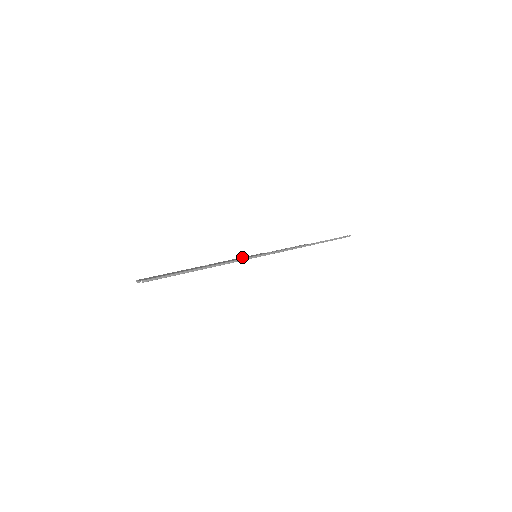
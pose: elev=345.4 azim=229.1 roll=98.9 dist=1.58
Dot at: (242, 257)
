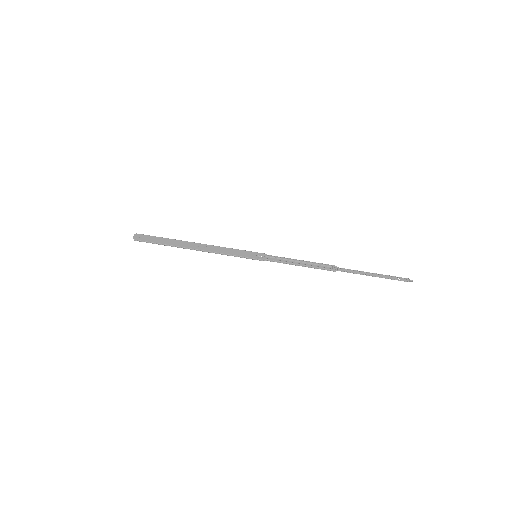
Dot at: (241, 250)
